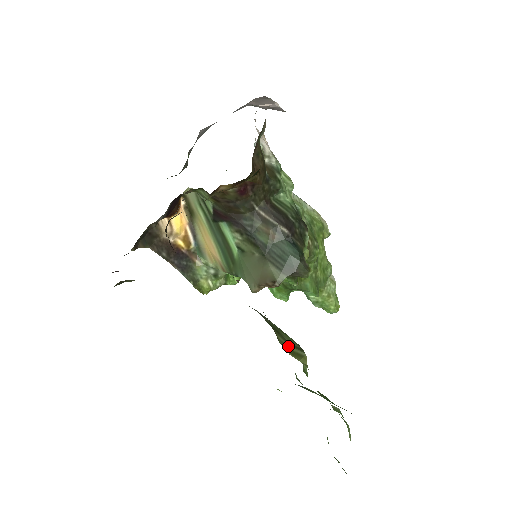
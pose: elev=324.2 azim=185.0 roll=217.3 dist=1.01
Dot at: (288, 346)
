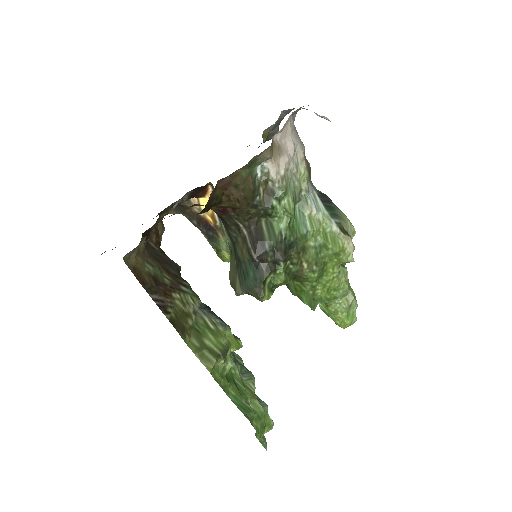
Dot at: (199, 349)
